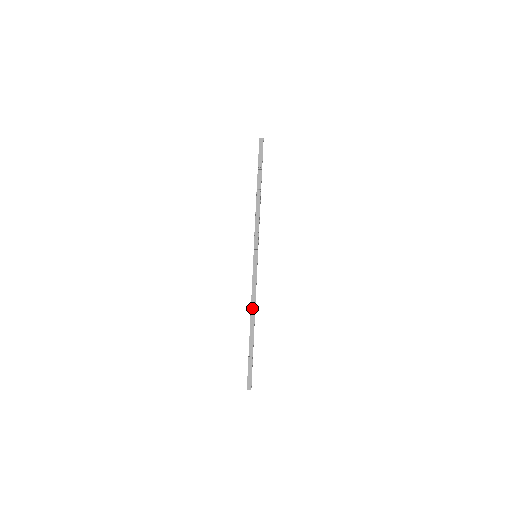
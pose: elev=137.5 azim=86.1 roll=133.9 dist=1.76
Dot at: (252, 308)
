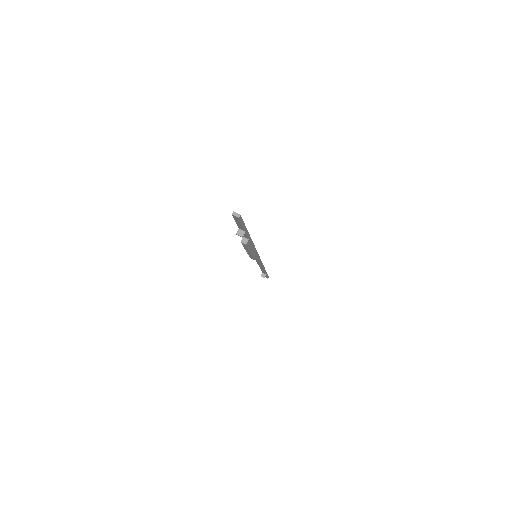
Dot at: (259, 266)
